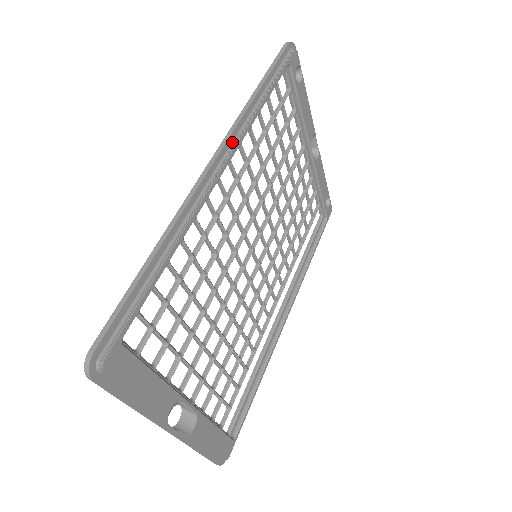
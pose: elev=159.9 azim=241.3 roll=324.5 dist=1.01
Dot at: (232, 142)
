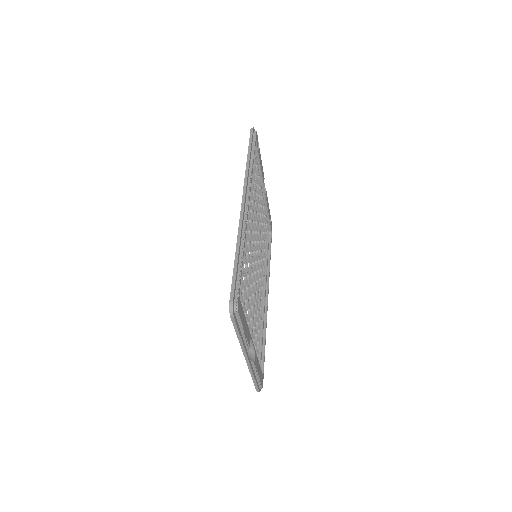
Dot at: (247, 188)
